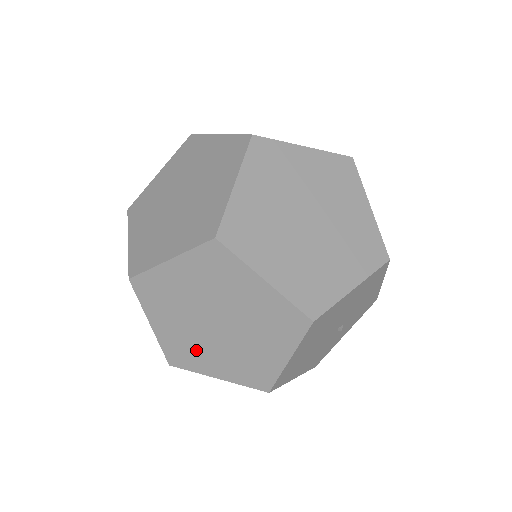
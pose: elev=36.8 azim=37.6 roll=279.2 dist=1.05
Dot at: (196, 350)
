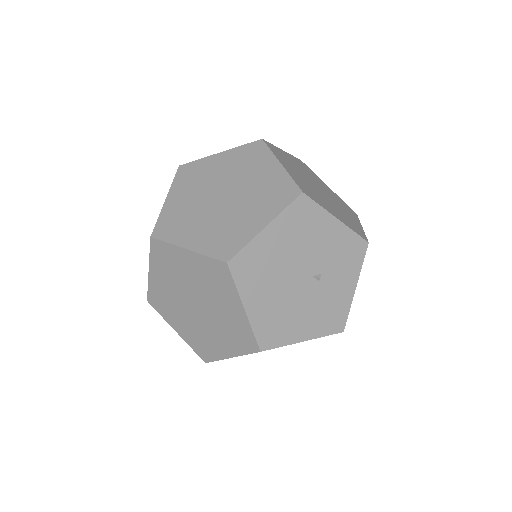
Dot at: (205, 338)
